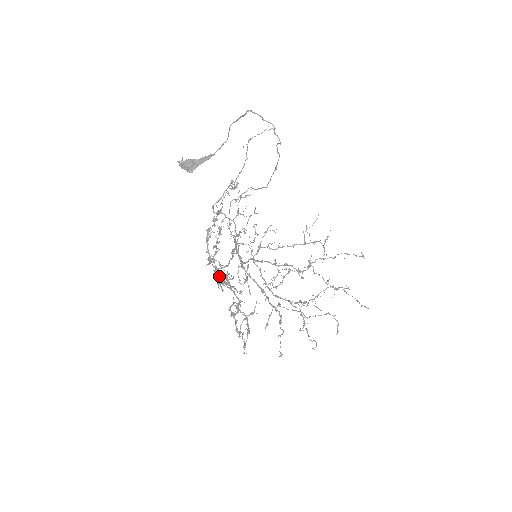
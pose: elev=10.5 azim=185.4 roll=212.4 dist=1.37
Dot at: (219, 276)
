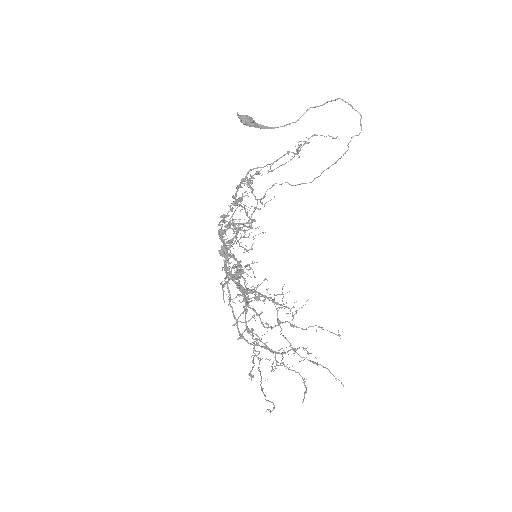
Dot at: occluded
